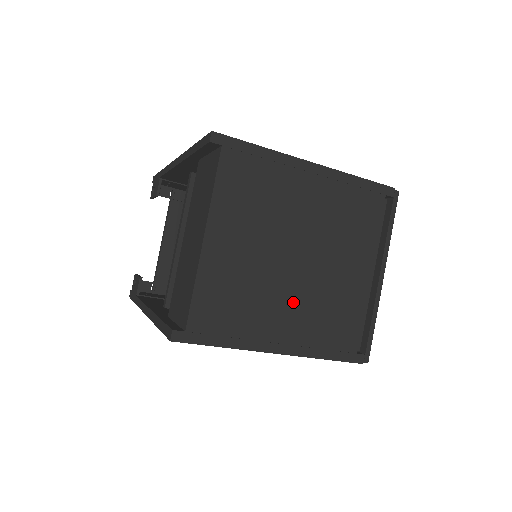
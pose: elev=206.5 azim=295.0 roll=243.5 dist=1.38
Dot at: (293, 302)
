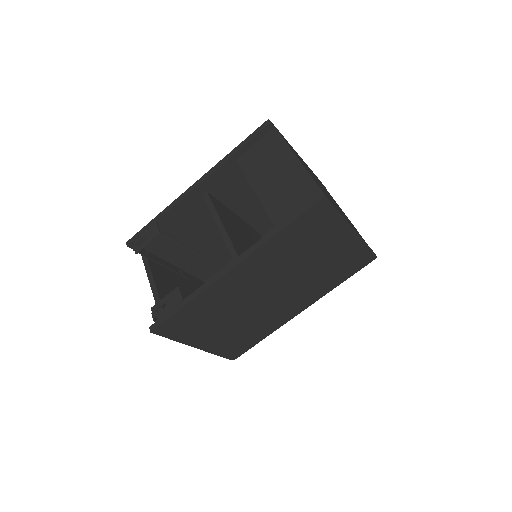
Dot at: occluded
